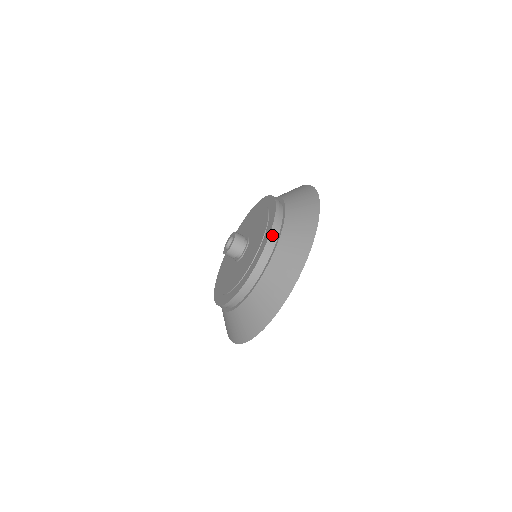
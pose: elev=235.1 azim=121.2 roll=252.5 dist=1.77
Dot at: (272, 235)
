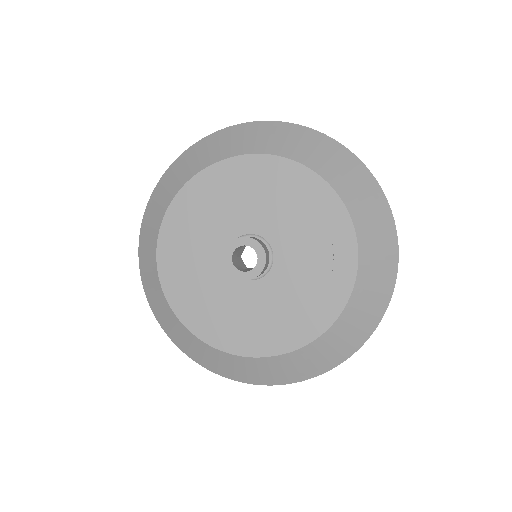
Dot at: (263, 356)
